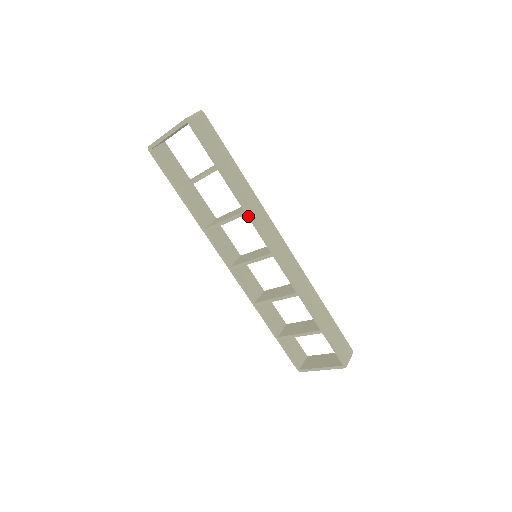
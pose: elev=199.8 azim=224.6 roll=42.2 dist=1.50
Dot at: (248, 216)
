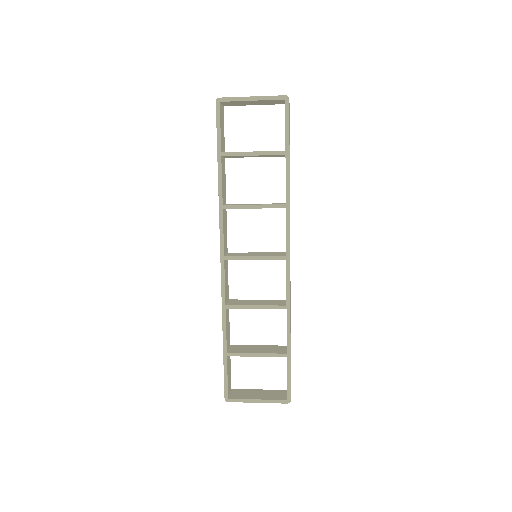
Dot at: (287, 210)
